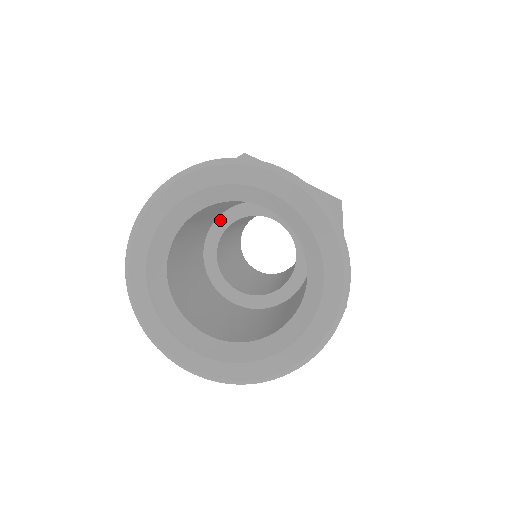
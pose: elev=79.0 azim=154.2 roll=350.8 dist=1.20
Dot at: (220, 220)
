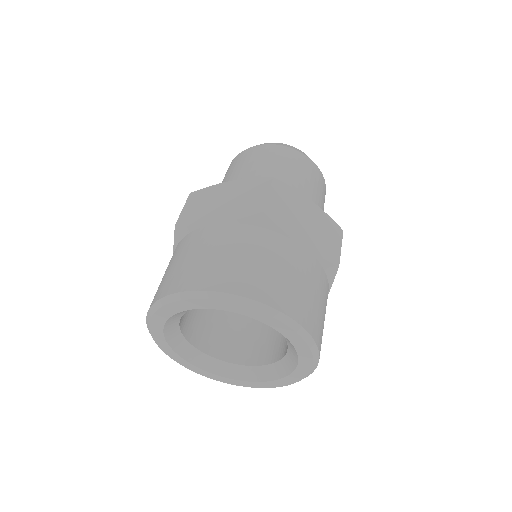
Dot at: occluded
